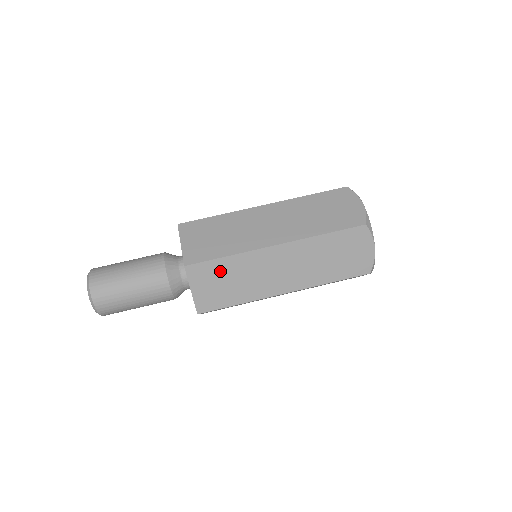
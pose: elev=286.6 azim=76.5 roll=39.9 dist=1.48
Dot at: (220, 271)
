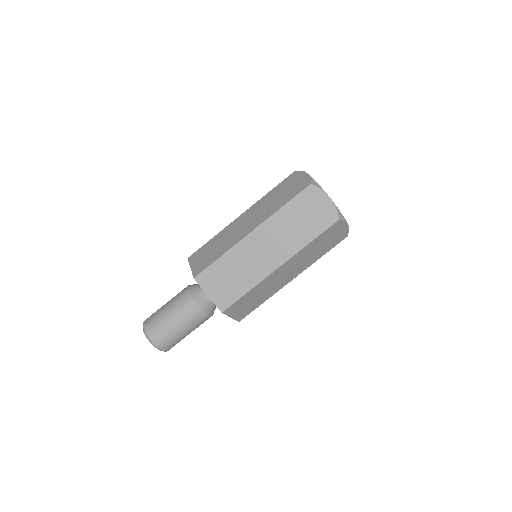
Dot at: (221, 270)
